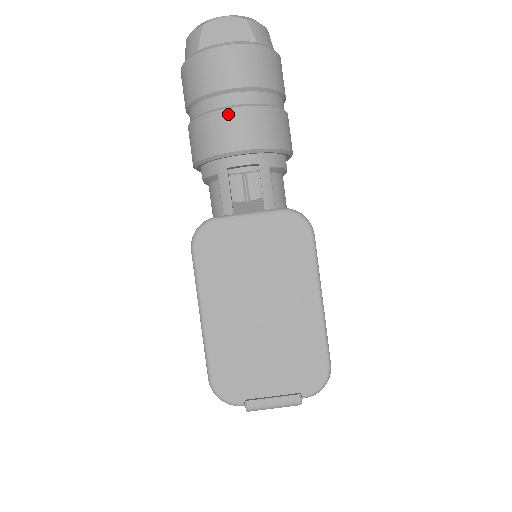
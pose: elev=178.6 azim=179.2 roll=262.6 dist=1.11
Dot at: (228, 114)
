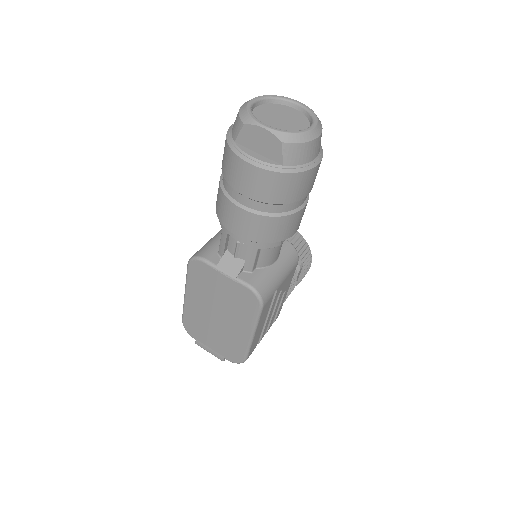
Dot at: (235, 209)
